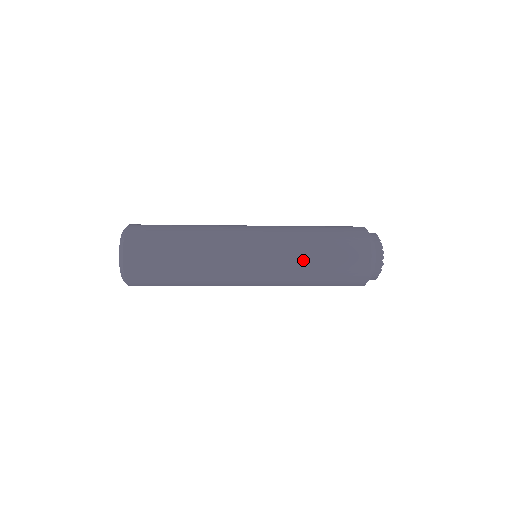
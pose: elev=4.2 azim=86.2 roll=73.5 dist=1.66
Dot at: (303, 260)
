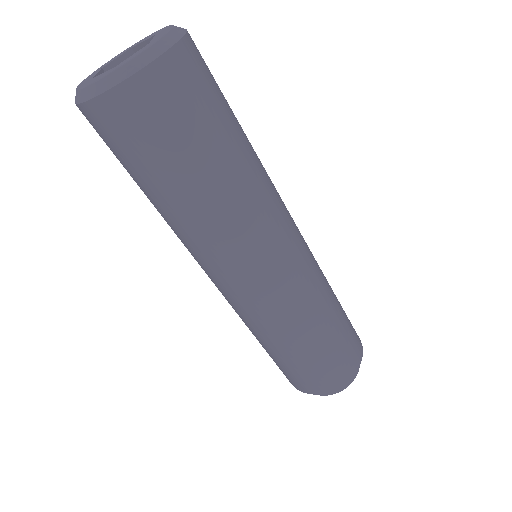
Dot at: (327, 300)
